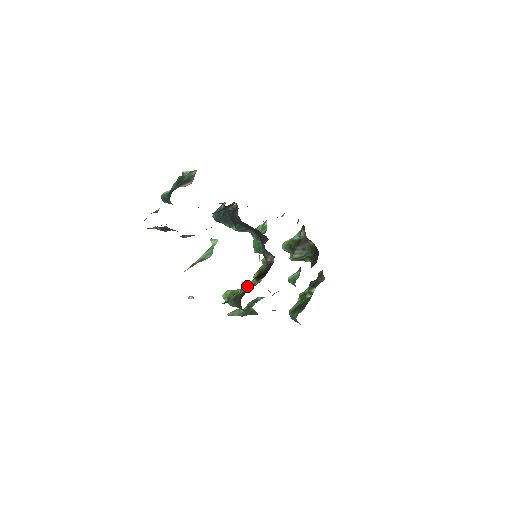
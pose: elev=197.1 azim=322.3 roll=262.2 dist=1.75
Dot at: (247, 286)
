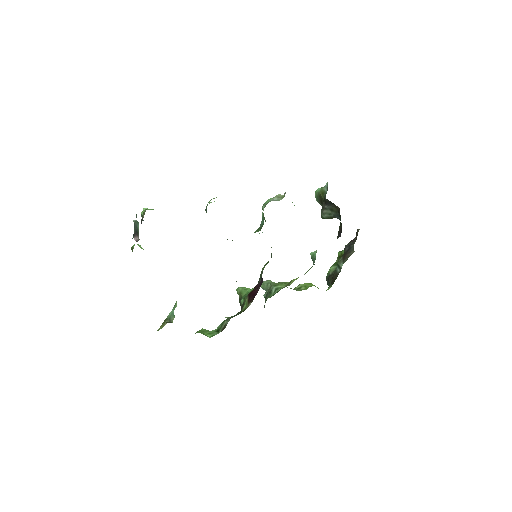
Dot at: (245, 300)
